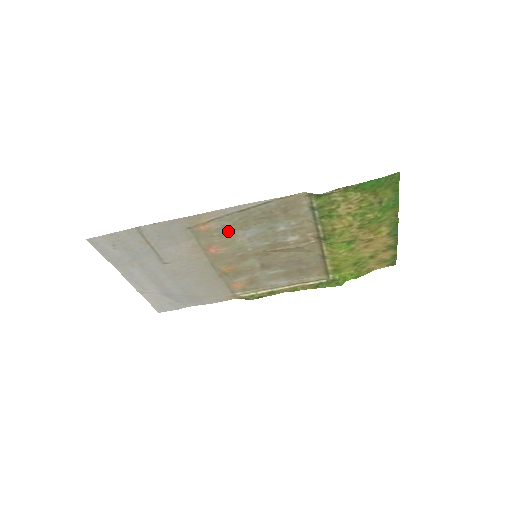
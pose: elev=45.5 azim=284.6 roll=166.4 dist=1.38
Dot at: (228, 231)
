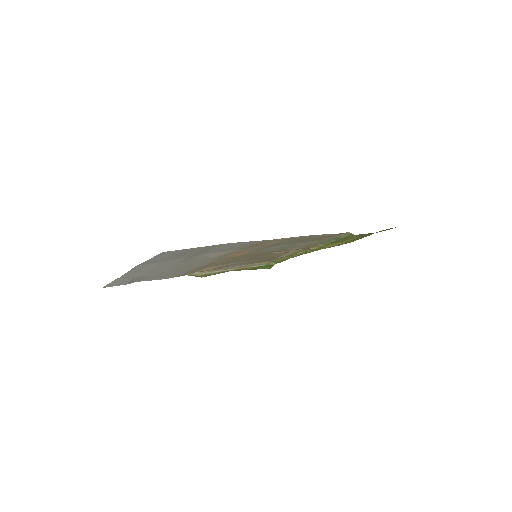
Dot at: (271, 245)
